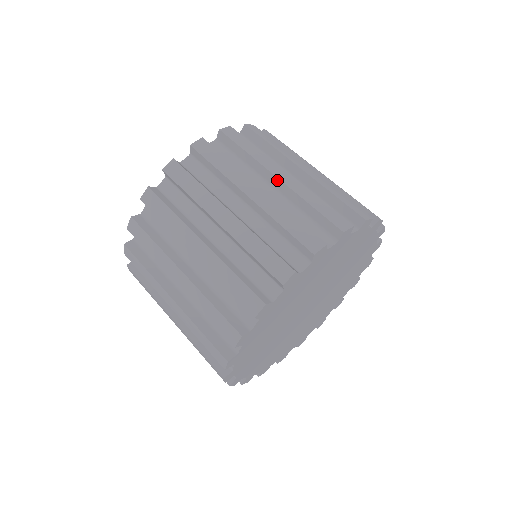
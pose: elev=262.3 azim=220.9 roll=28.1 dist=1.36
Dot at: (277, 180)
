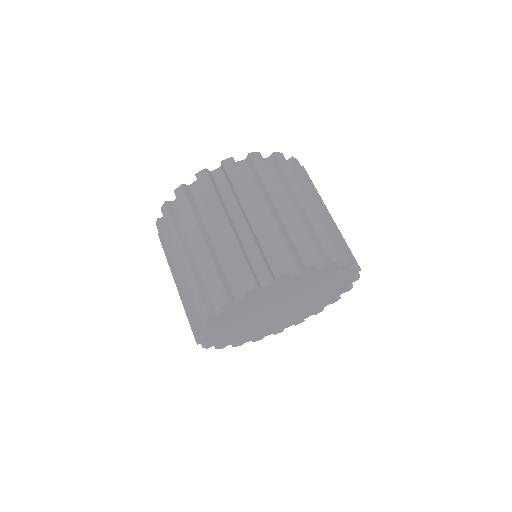
Dot at: (275, 209)
